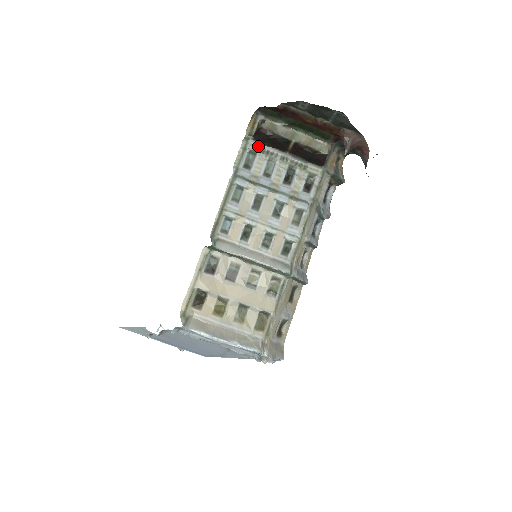
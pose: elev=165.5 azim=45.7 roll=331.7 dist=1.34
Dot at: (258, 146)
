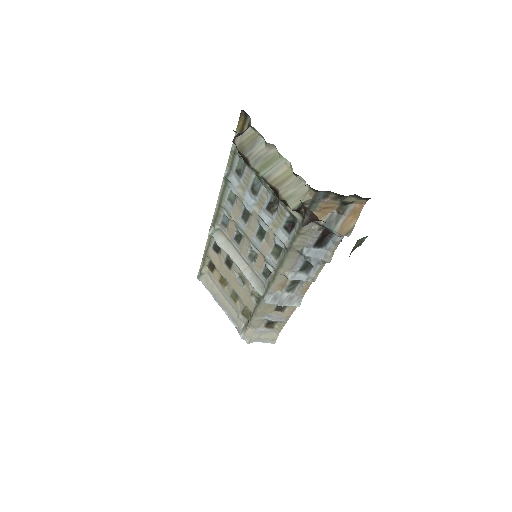
Dot at: occluded
